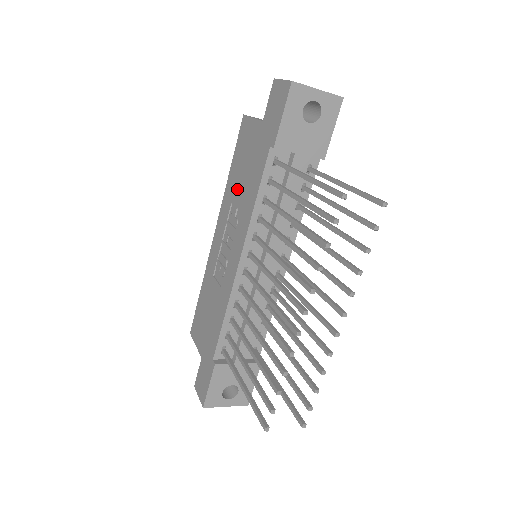
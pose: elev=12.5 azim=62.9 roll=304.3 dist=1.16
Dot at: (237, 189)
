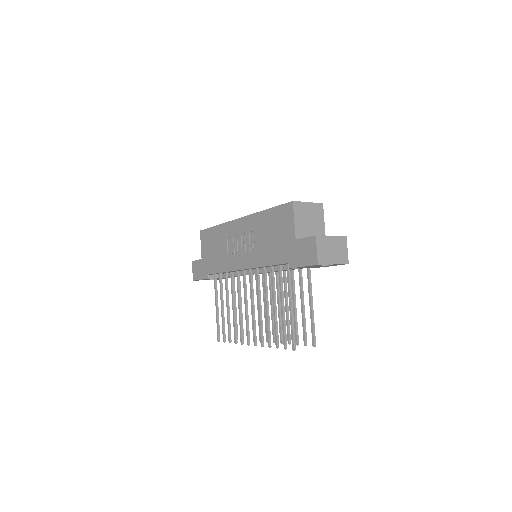
Dot at: (263, 233)
